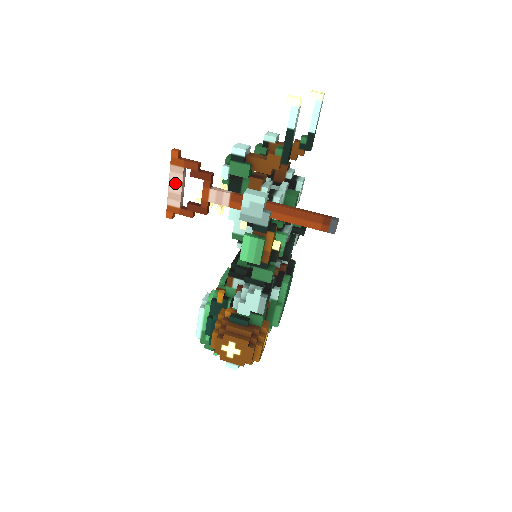
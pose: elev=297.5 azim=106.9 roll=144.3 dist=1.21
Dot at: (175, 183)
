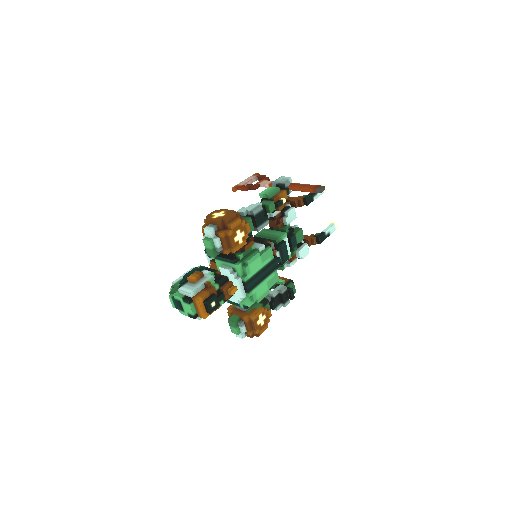
Dot at: (248, 179)
